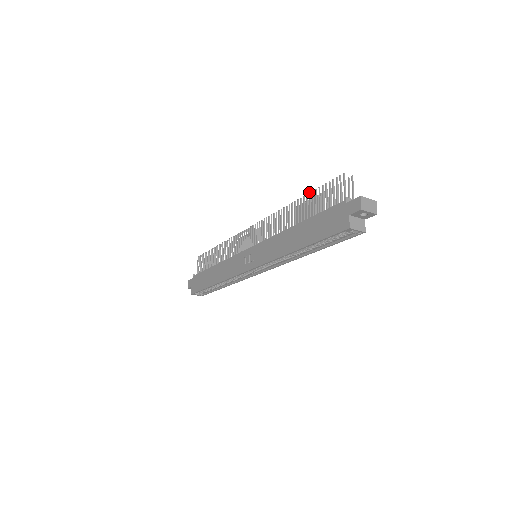
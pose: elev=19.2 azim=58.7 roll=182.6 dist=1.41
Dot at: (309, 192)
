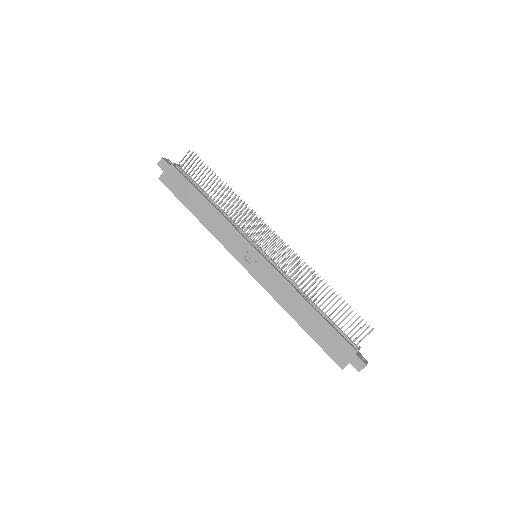
Dot at: (340, 298)
